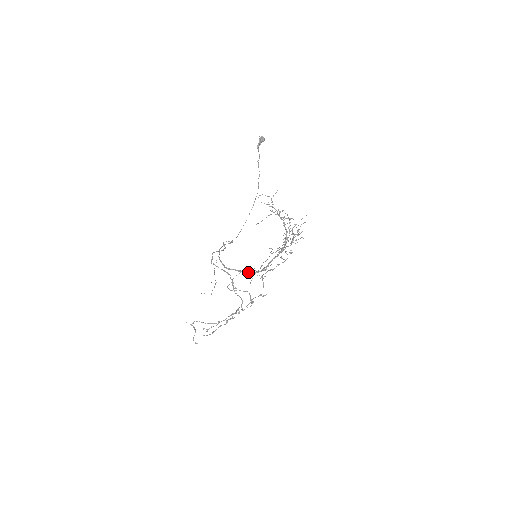
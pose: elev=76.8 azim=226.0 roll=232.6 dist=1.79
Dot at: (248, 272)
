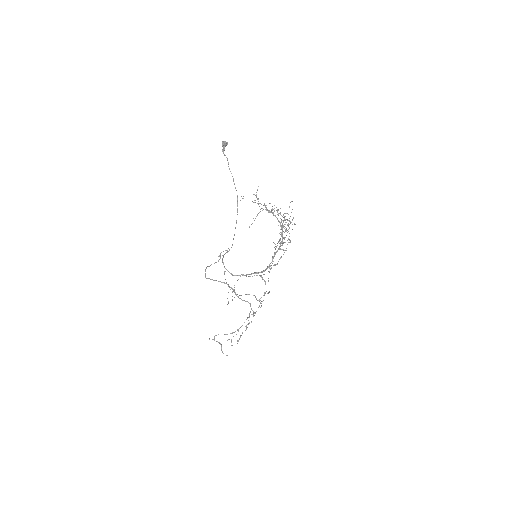
Dot at: (255, 273)
